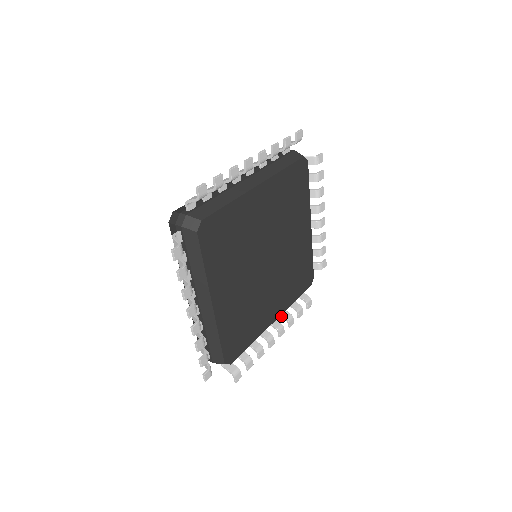
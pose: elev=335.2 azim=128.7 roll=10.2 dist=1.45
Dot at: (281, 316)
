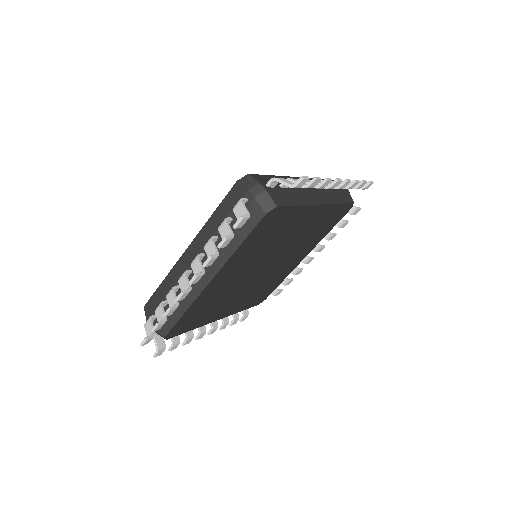
Dot at: occluded
